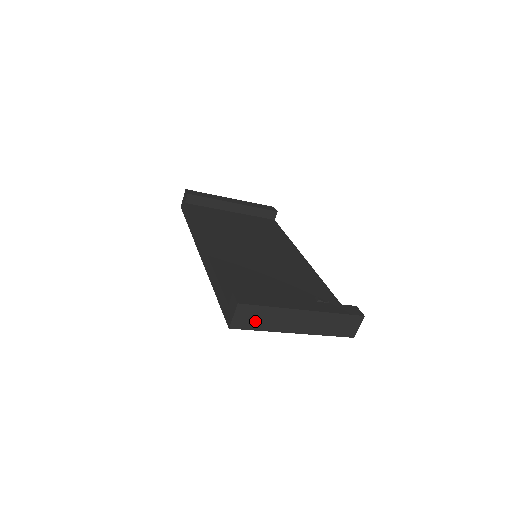
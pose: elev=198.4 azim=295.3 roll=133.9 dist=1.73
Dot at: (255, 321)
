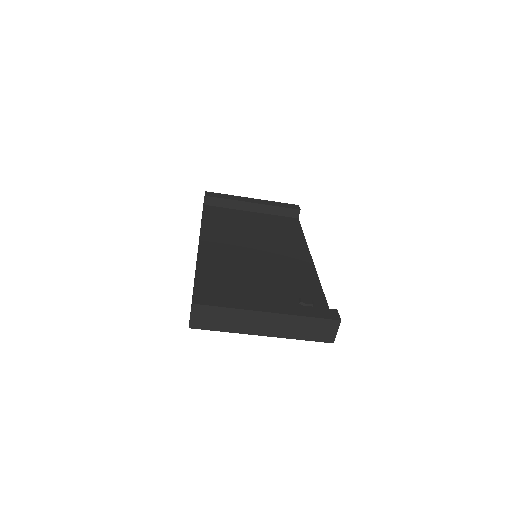
Dot at: (215, 322)
